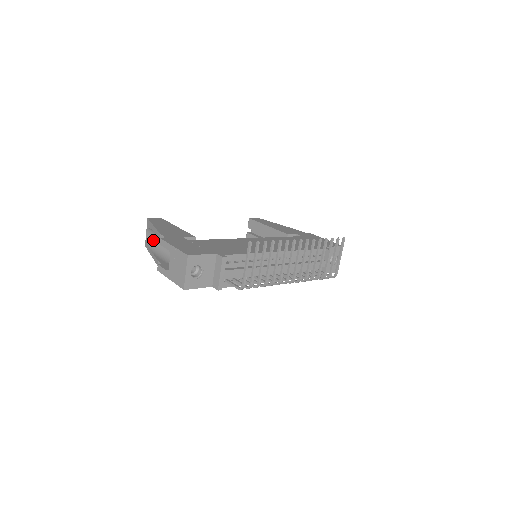
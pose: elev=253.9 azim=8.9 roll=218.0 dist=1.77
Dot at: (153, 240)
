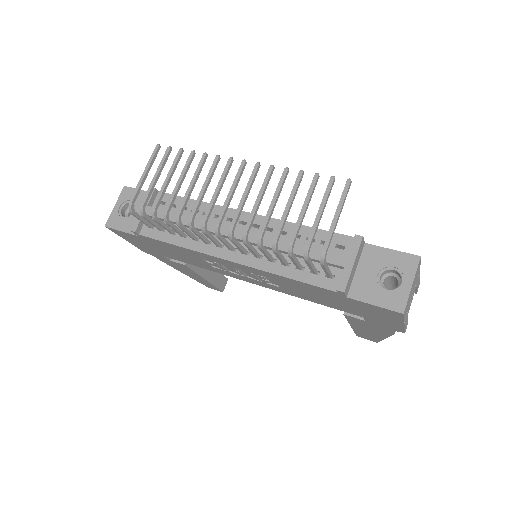
Dot at: occluded
